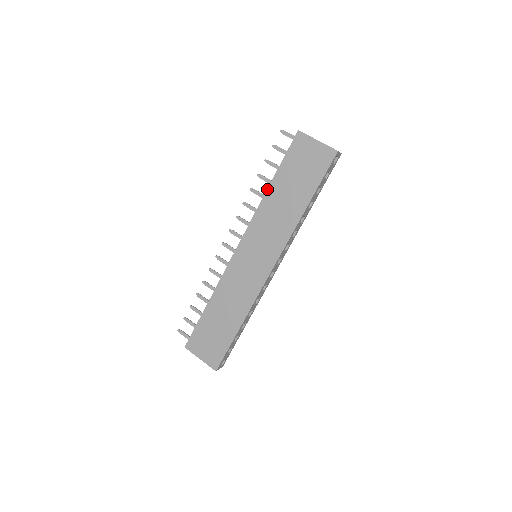
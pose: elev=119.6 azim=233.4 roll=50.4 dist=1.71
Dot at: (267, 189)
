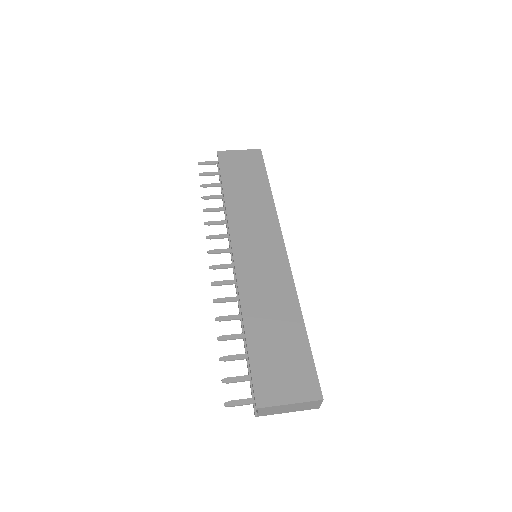
Dot at: (223, 195)
